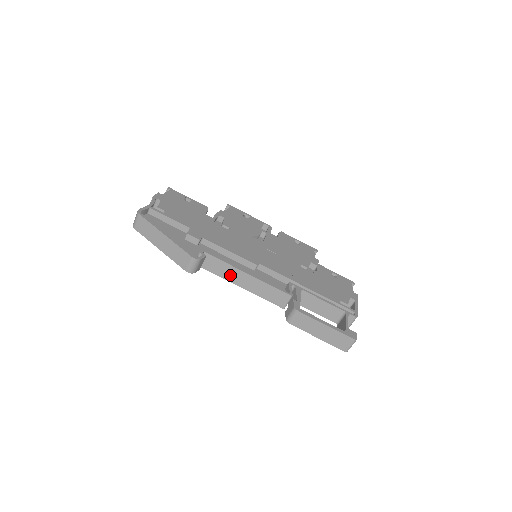
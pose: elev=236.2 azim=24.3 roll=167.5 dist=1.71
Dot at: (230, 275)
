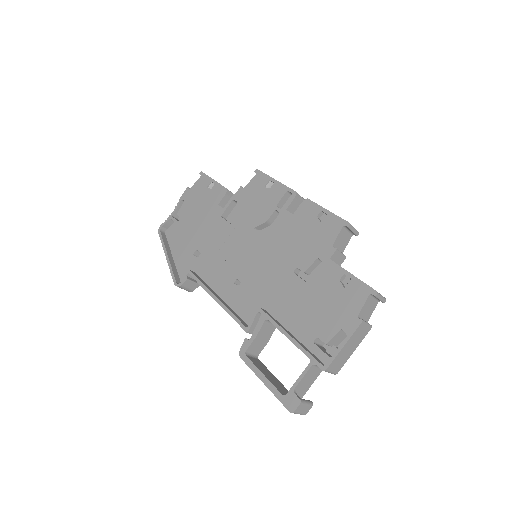
Dot at: occluded
